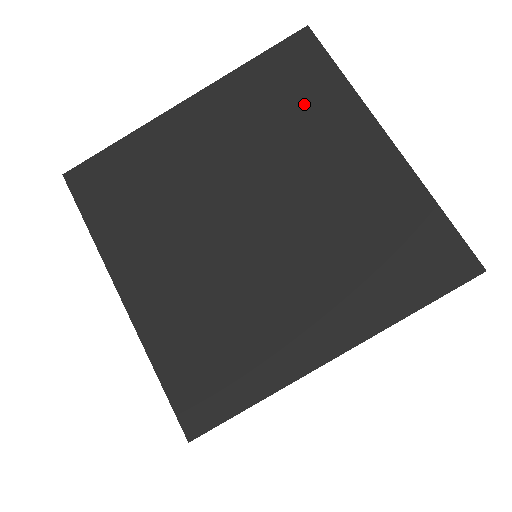
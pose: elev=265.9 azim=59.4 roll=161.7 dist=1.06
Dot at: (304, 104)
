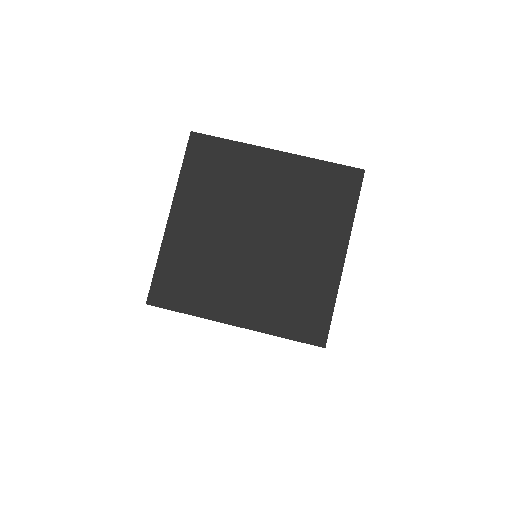
Dot at: (227, 168)
